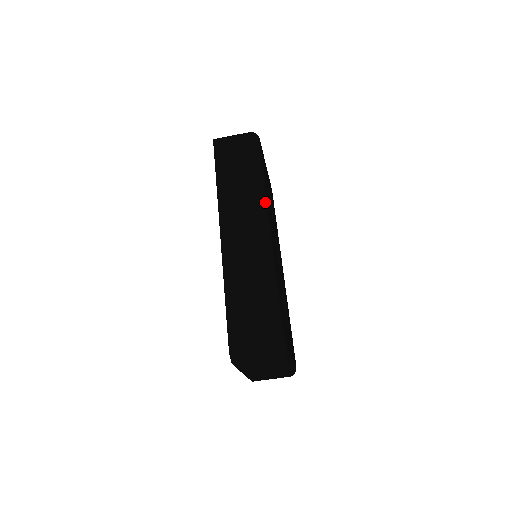
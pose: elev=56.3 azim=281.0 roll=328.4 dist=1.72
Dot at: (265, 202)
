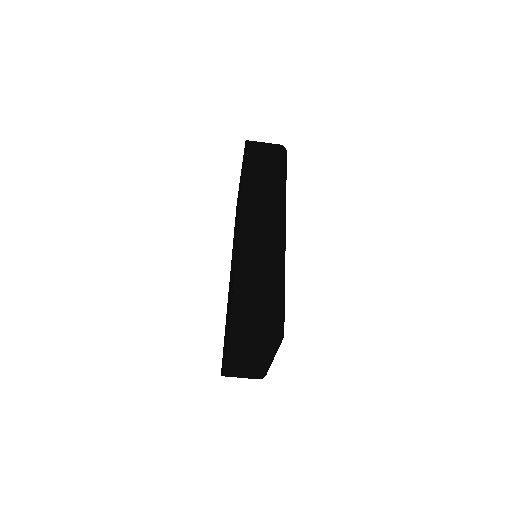
Dot at: (285, 205)
